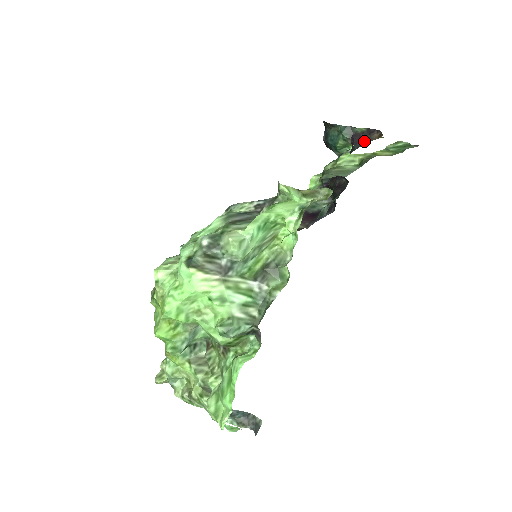
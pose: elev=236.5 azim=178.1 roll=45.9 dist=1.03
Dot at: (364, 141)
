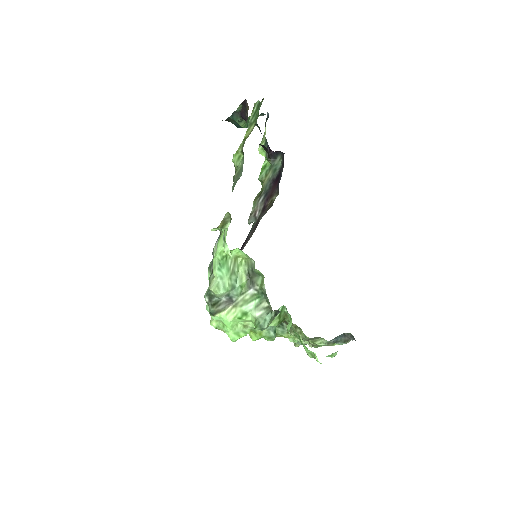
Dot at: (247, 114)
